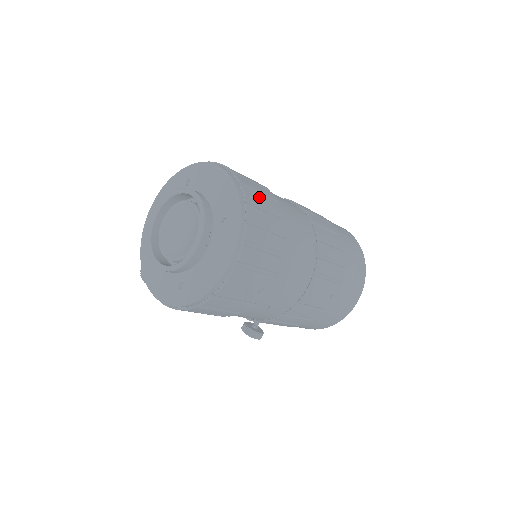
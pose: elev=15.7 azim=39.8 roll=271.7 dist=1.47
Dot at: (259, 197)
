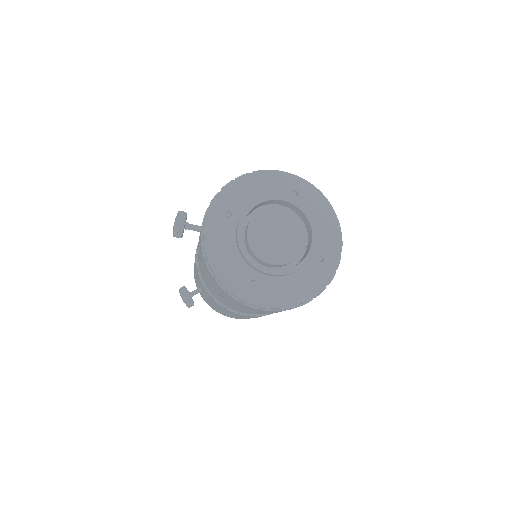
Dot at: occluded
